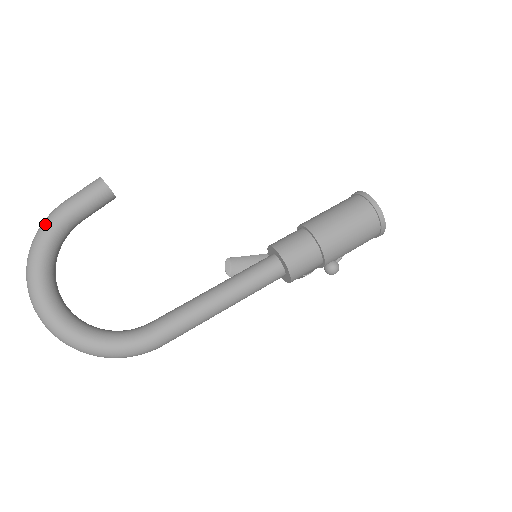
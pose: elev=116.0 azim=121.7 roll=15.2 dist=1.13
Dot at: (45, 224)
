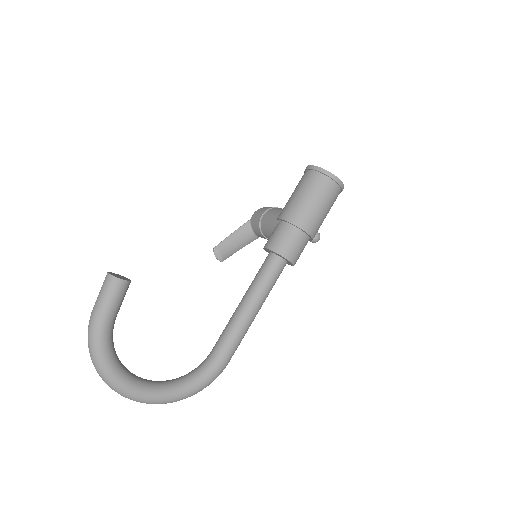
Dot at: (95, 341)
